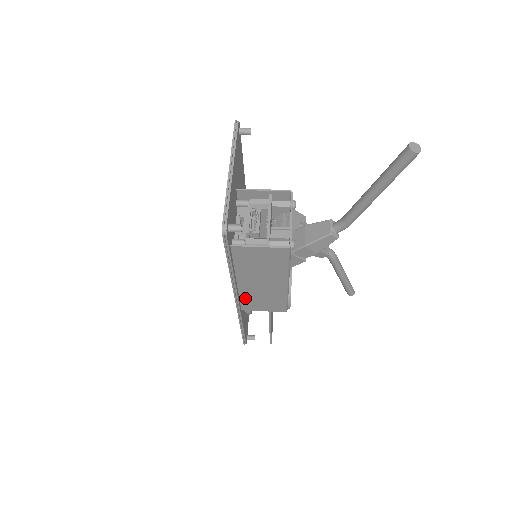
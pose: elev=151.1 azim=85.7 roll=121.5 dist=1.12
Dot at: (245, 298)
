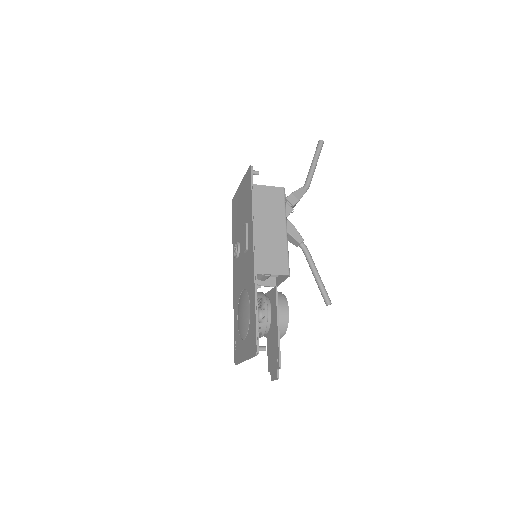
Dot at: (259, 252)
